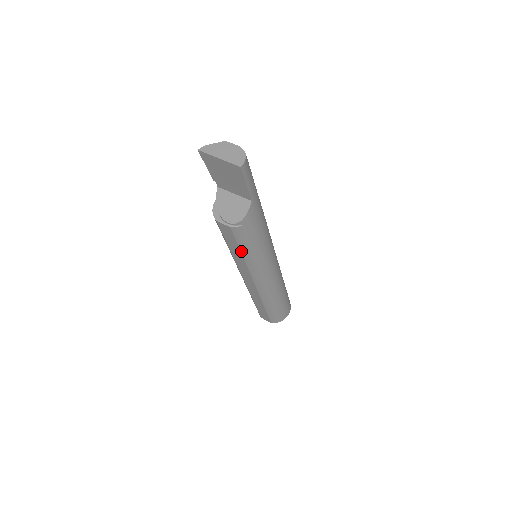
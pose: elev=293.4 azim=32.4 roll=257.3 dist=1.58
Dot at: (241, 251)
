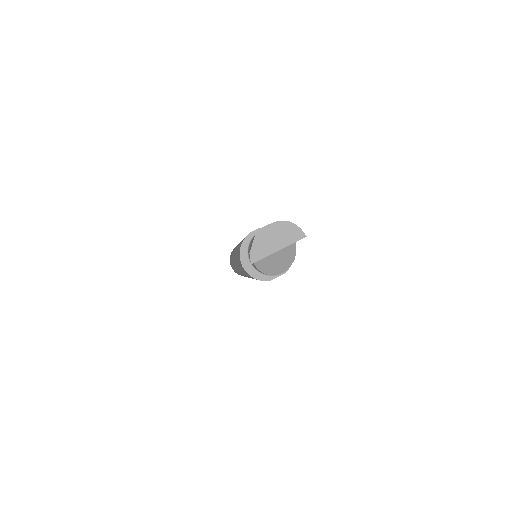
Dot at: occluded
